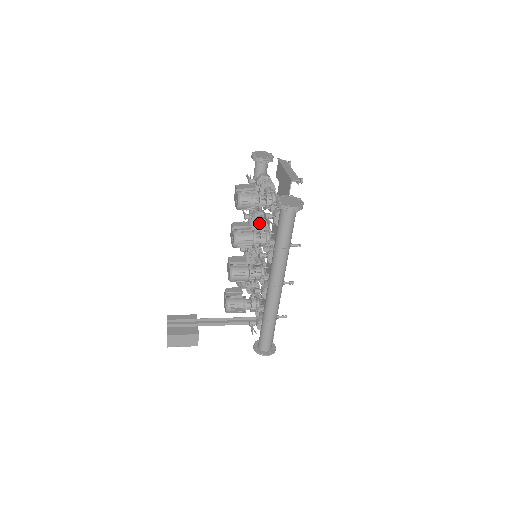
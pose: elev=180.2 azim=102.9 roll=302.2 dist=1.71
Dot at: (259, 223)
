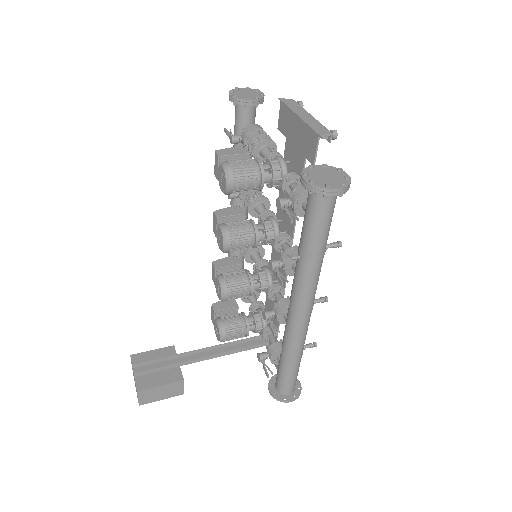
Dot at: (254, 204)
